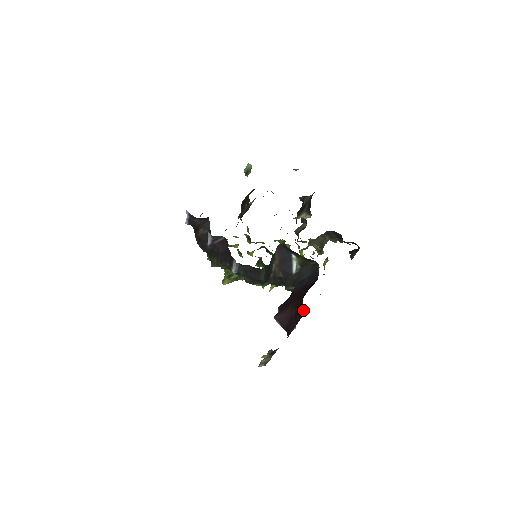
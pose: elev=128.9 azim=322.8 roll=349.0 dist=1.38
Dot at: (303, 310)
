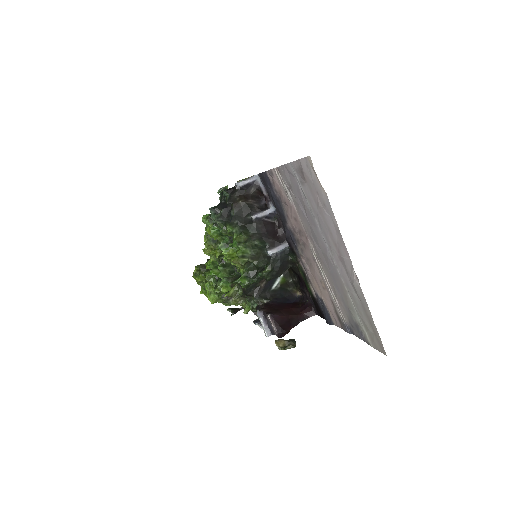
Dot at: (304, 317)
